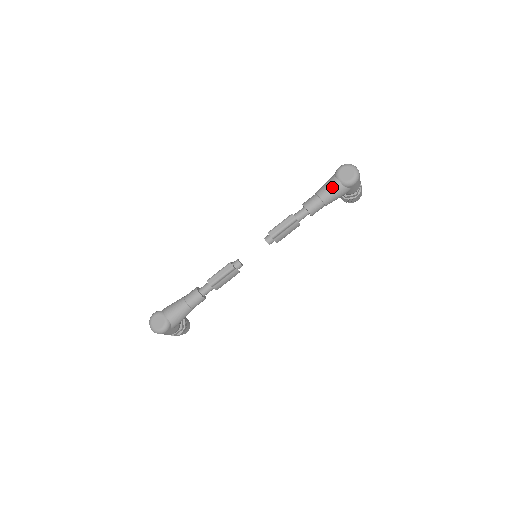
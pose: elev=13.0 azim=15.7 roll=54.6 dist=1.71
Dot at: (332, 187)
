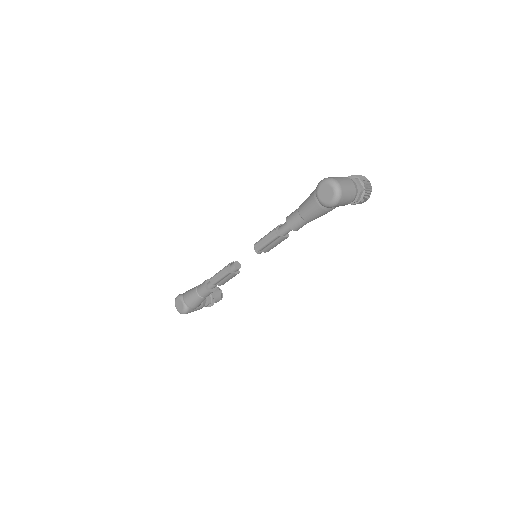
Dot at: (311, 206)
